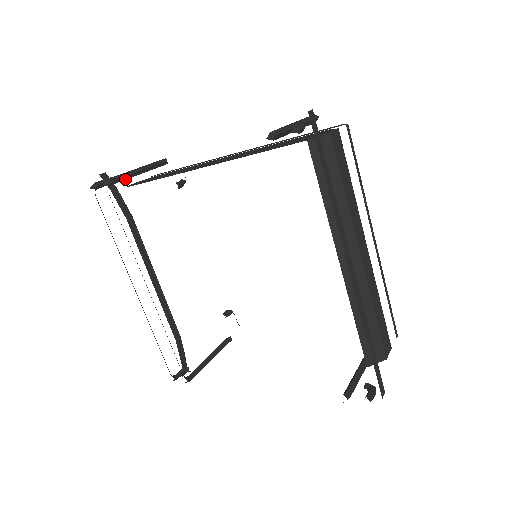
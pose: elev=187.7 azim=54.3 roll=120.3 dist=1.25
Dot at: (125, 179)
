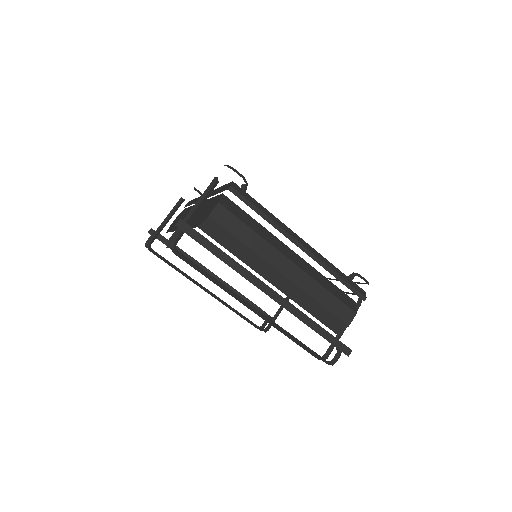
Dot at: (159, 233)
